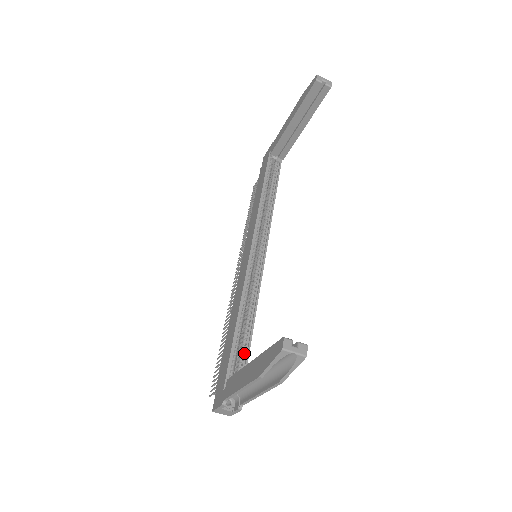
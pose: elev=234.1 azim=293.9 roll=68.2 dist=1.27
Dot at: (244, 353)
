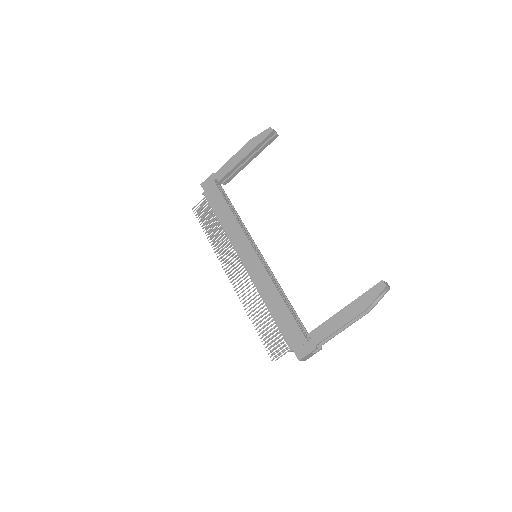
Dot at: (295, 318)
